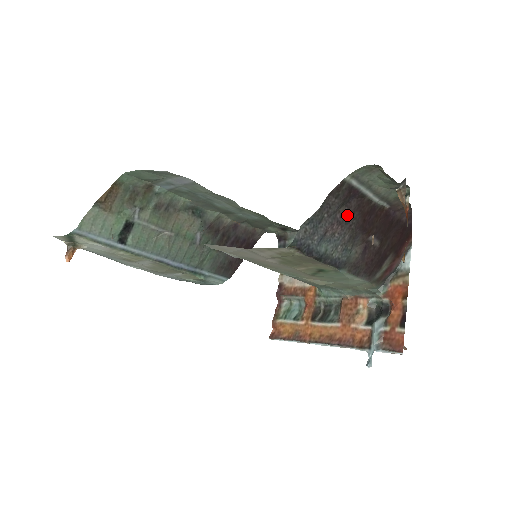
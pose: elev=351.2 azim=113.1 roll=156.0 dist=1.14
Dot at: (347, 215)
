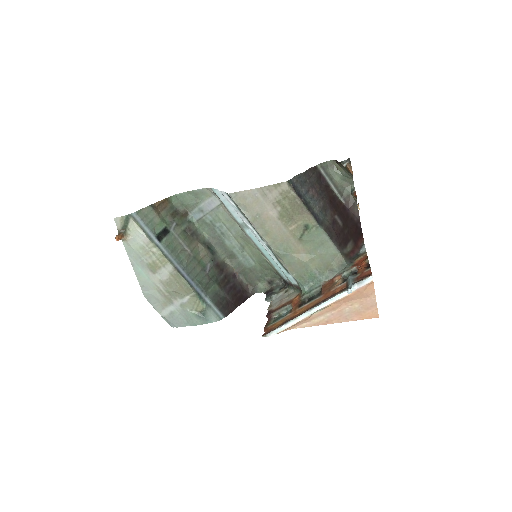
Dot at: (320, 190)
